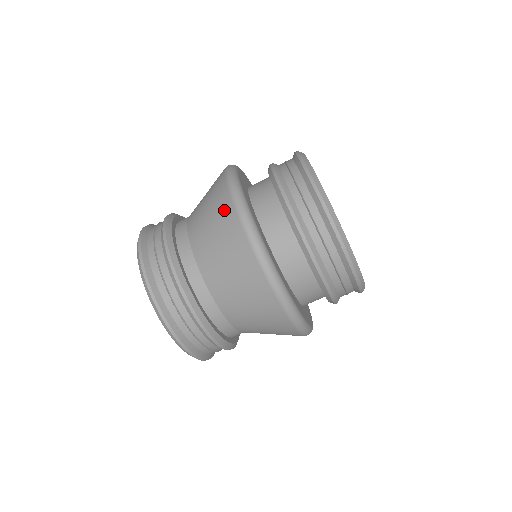
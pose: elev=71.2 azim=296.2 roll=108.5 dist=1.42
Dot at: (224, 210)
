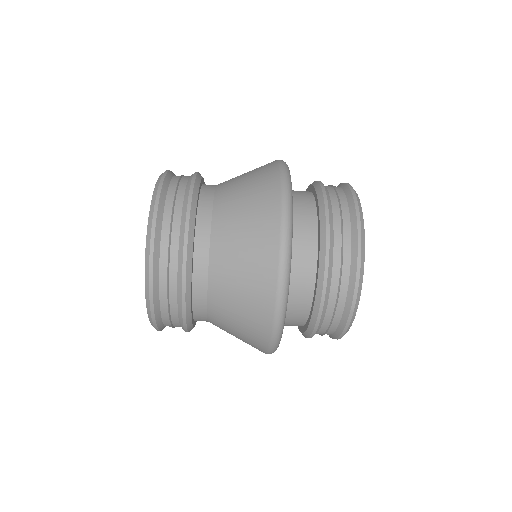
Dot at: (259, 325)
